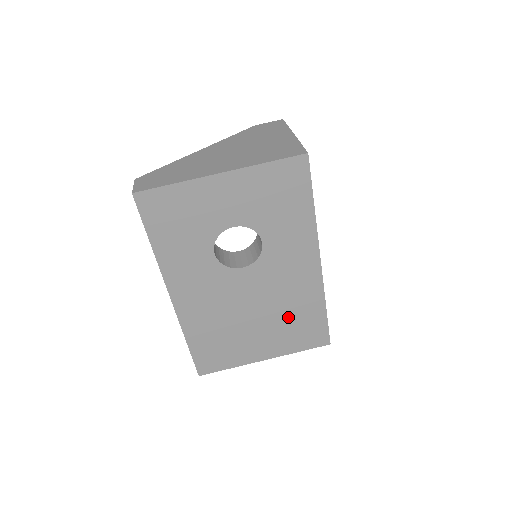
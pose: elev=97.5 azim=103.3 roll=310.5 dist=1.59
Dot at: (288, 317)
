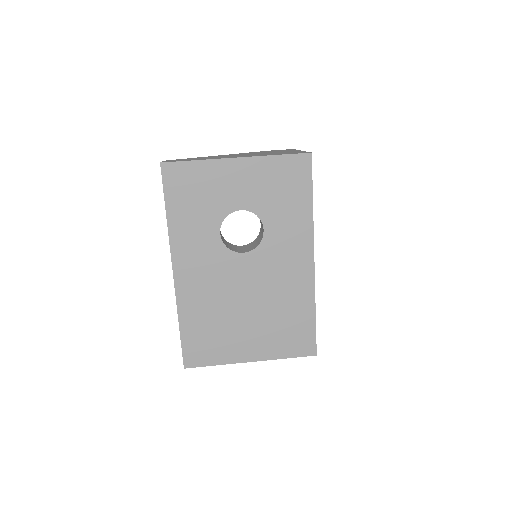
Dot at: (279, 315)
